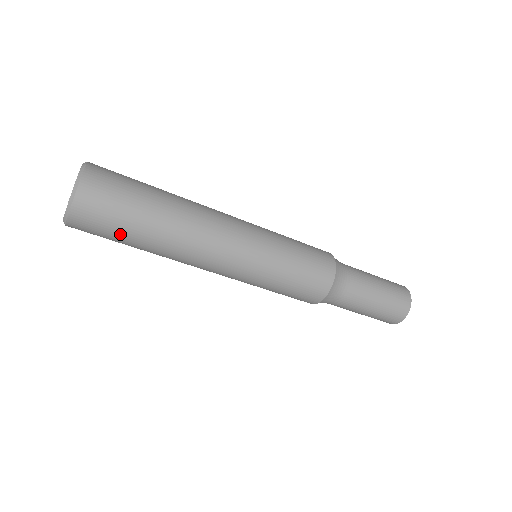
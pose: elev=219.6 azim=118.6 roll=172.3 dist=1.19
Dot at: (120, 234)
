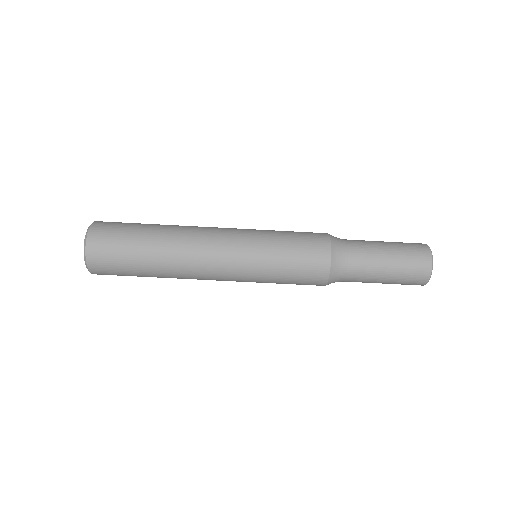
Dot at: (128, 263)
